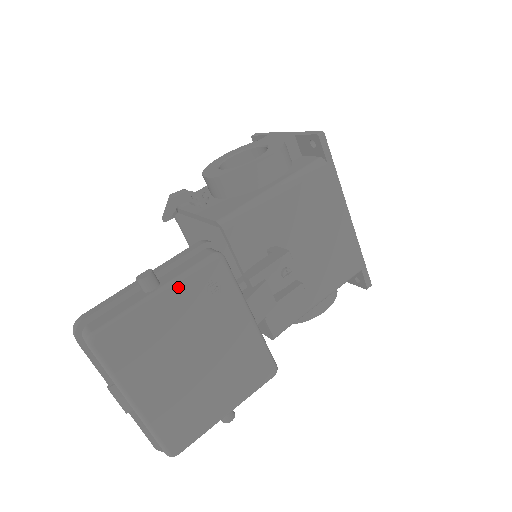
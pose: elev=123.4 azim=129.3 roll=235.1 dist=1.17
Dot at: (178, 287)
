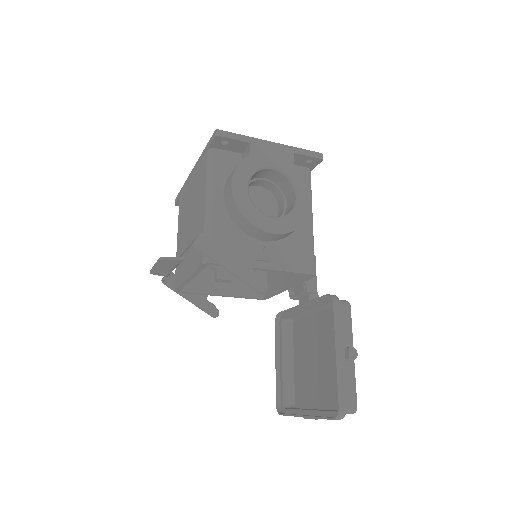
Dot at: (351, 341)
